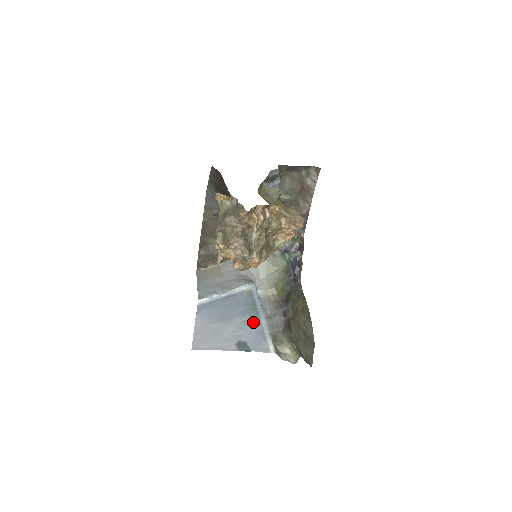
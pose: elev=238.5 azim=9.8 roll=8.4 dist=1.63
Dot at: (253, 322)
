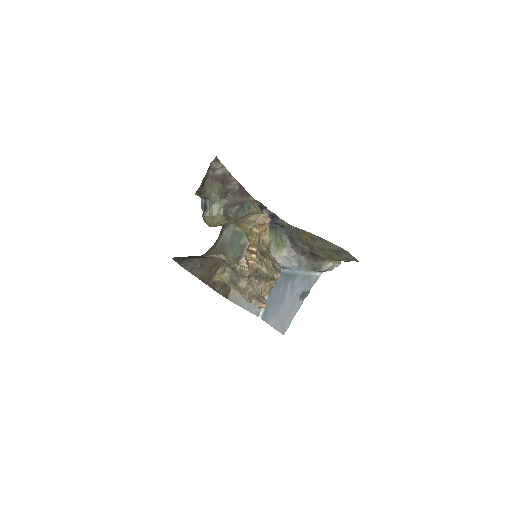
Dot at: (295, 281)
